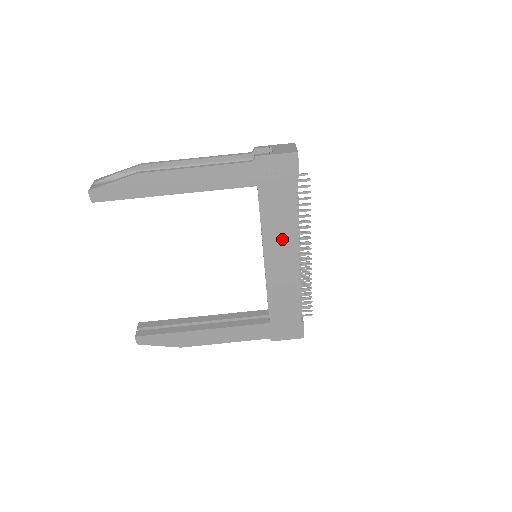
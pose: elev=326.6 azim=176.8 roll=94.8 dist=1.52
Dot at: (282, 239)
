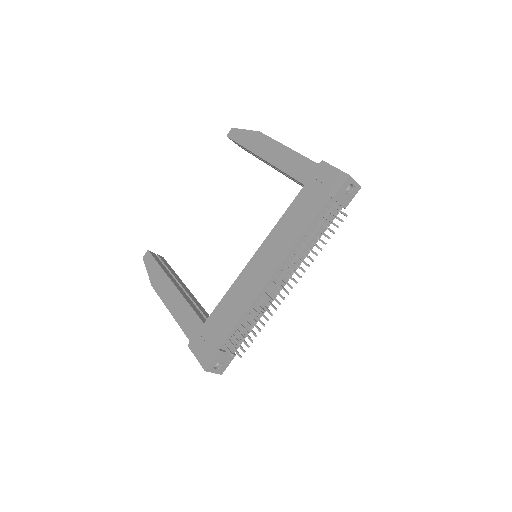
Dot at: (279, 245)
